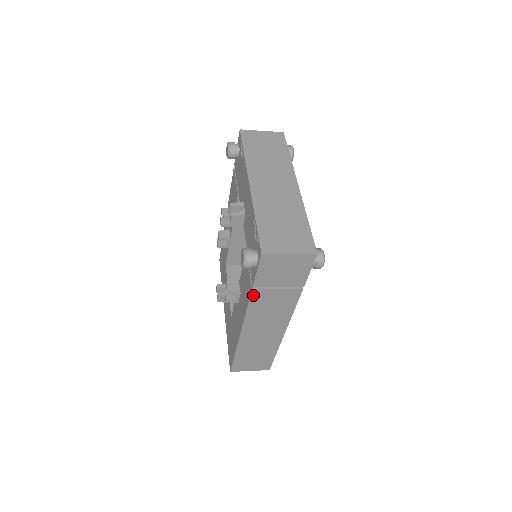
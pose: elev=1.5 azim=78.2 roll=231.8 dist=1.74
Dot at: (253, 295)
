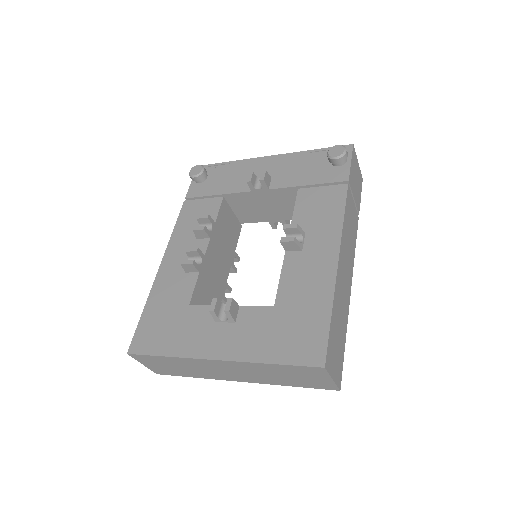
Dot at: (347, 194)
